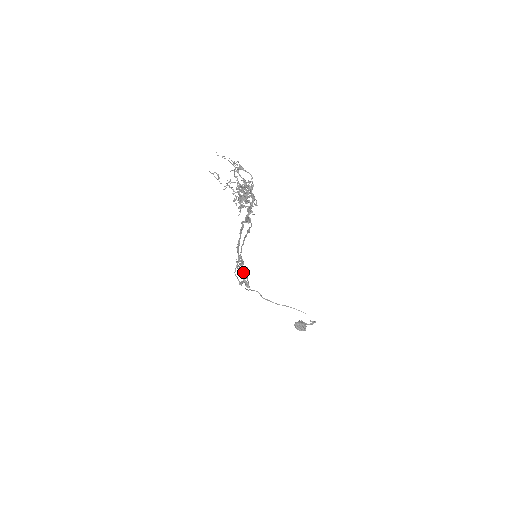
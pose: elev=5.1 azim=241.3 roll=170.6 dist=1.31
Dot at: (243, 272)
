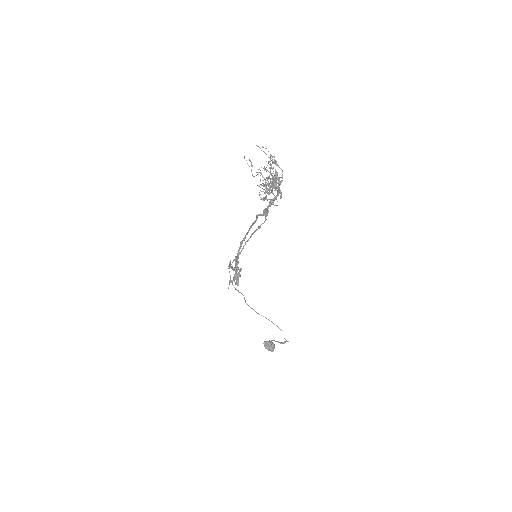
Dot at: occluded
